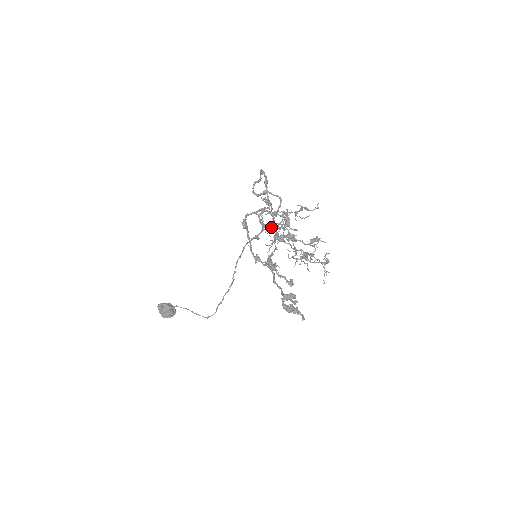
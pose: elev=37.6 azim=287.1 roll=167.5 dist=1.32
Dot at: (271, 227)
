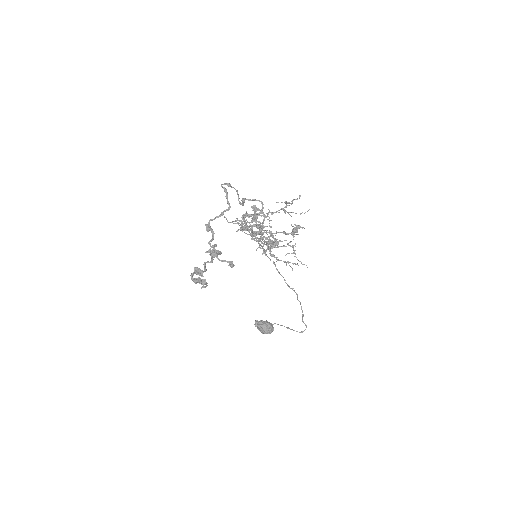
Dot at: (257, 227)
